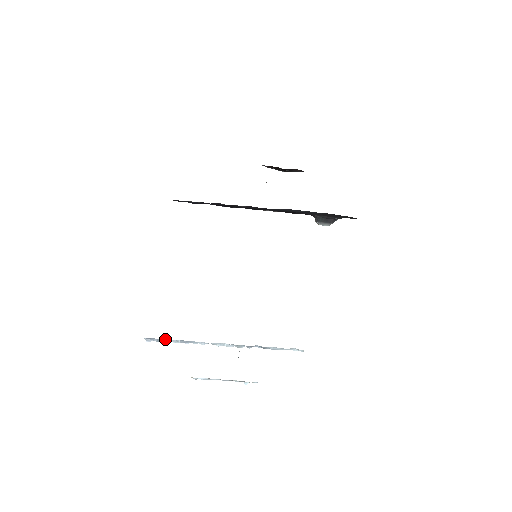
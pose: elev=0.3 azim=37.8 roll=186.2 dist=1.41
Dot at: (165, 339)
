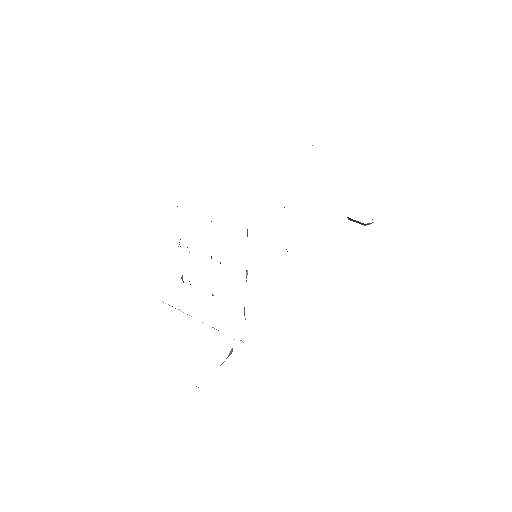
Dot at: occluded
